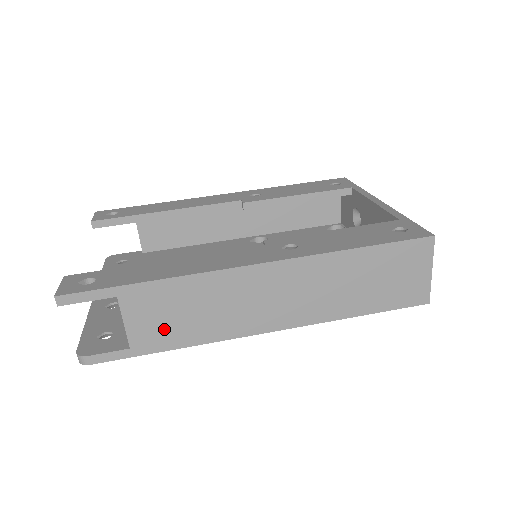
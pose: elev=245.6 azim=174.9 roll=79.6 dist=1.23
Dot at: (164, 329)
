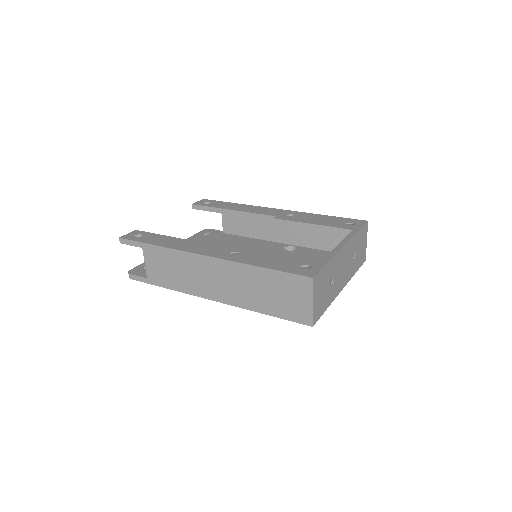
Dot at: (162, 274)
